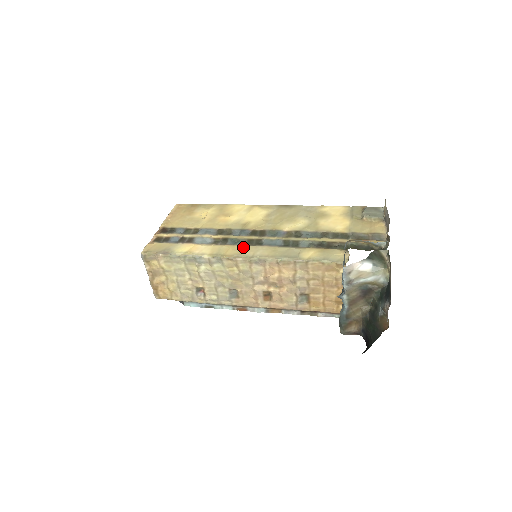
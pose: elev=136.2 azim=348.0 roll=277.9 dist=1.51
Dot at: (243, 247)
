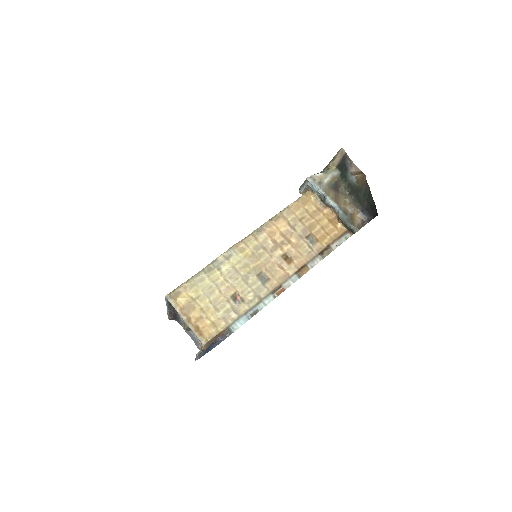
Dot at: occluded
